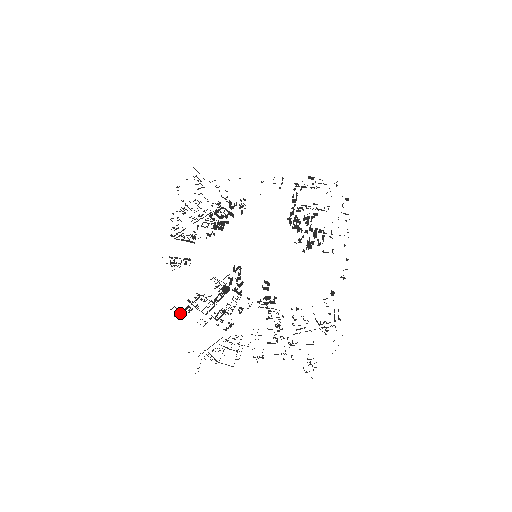
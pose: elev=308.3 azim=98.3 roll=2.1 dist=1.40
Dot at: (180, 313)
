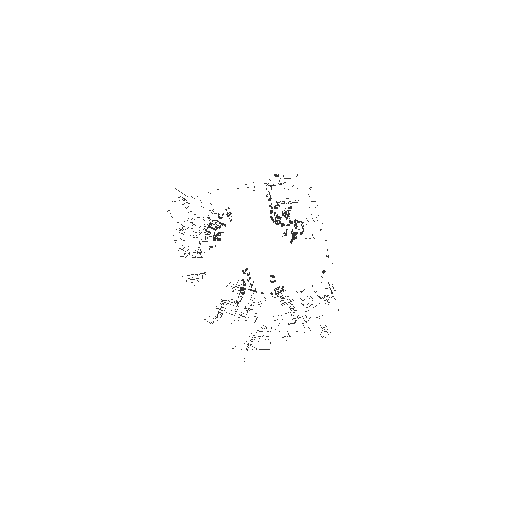
Dot at: occluded
